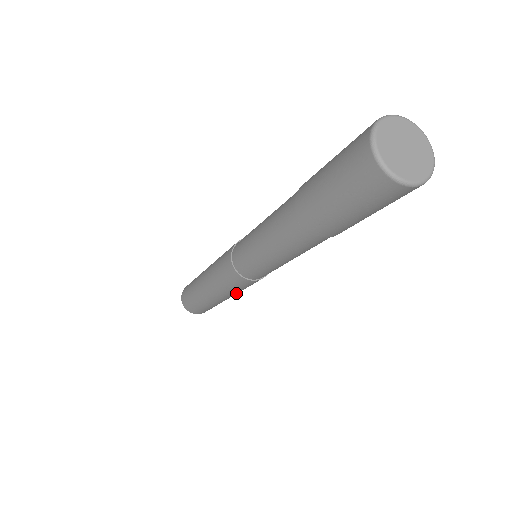
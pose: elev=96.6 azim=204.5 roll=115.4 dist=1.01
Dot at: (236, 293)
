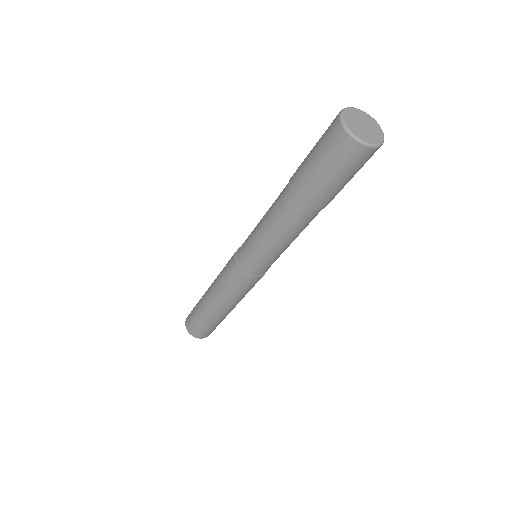
Dot at: (235, 300)
